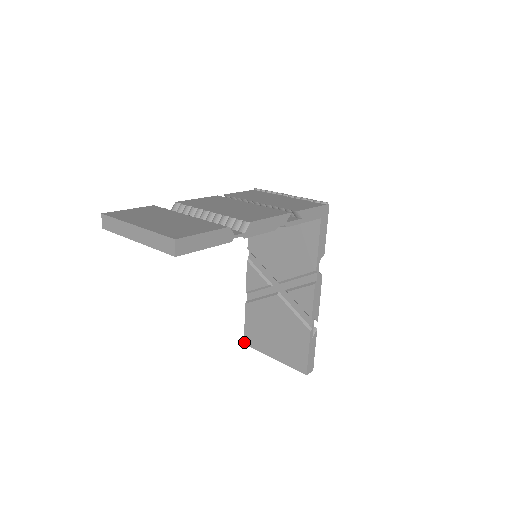
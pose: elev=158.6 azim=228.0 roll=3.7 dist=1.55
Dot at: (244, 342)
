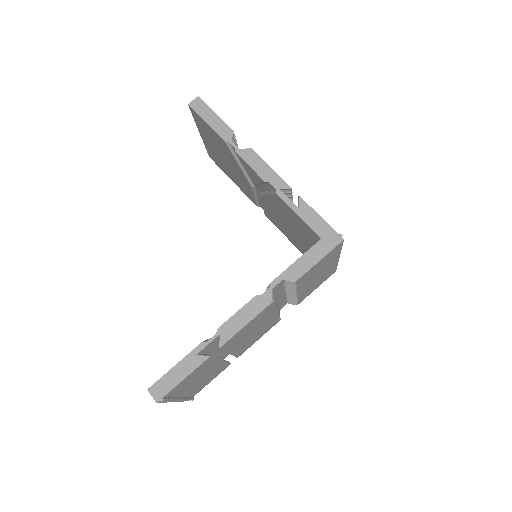
Dot at: occluded
